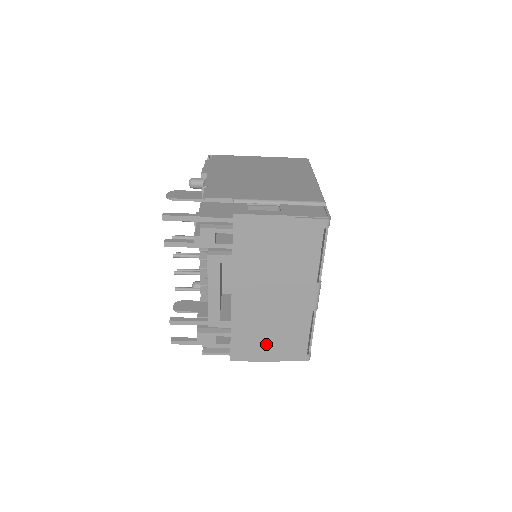
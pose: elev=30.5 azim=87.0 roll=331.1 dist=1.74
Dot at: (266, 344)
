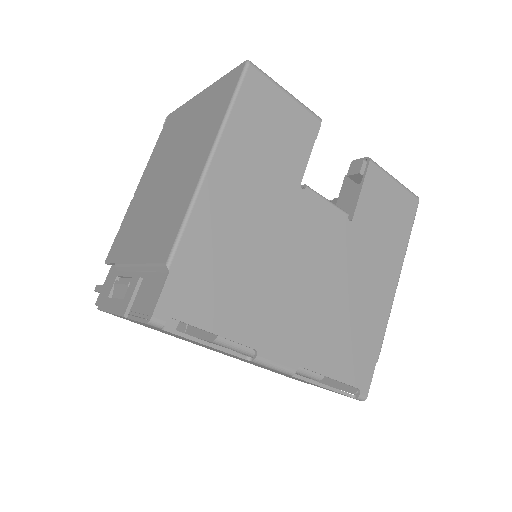
Dot at: (297, 379)
